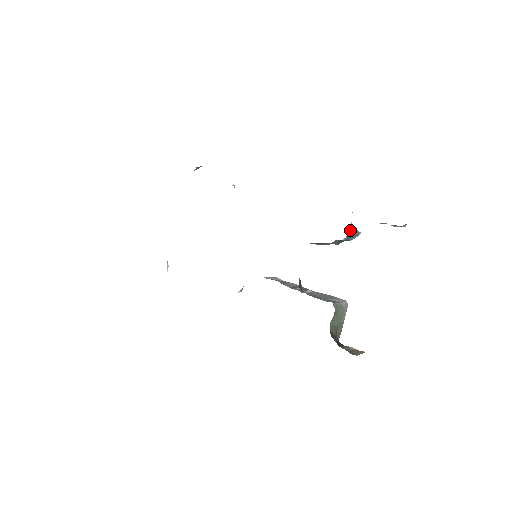
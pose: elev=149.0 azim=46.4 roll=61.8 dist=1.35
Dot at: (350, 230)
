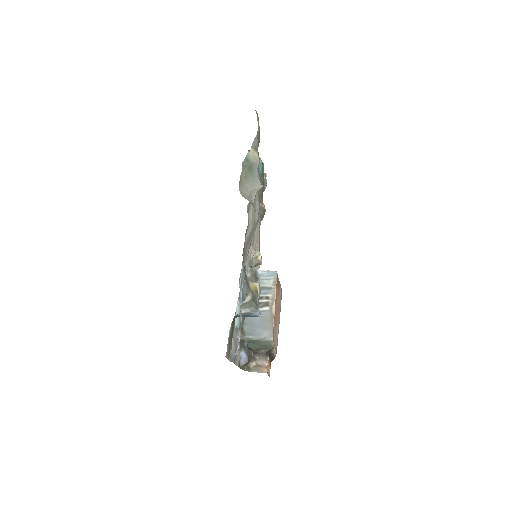
Dot at: occluded
